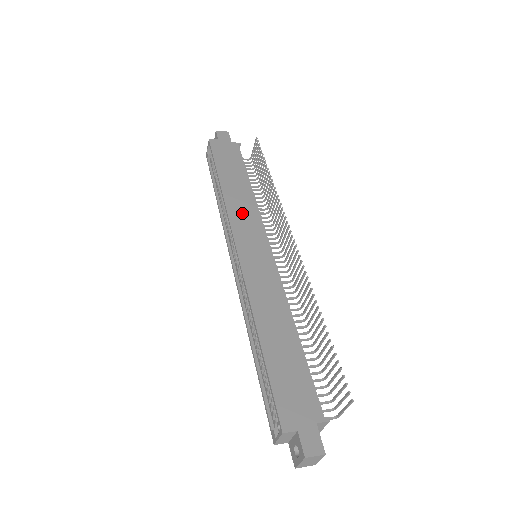
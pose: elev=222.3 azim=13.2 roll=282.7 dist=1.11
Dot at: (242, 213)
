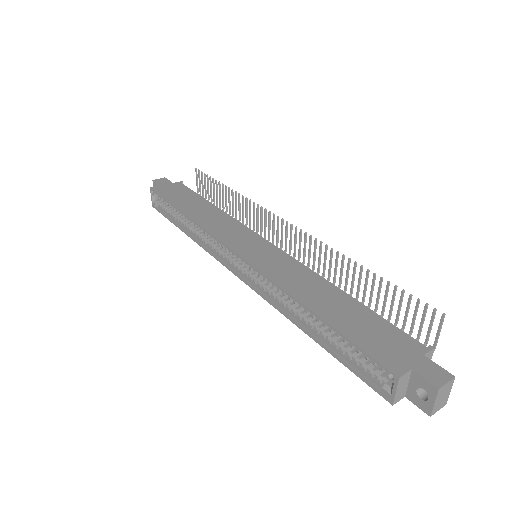
Dot at: (220, 226)
